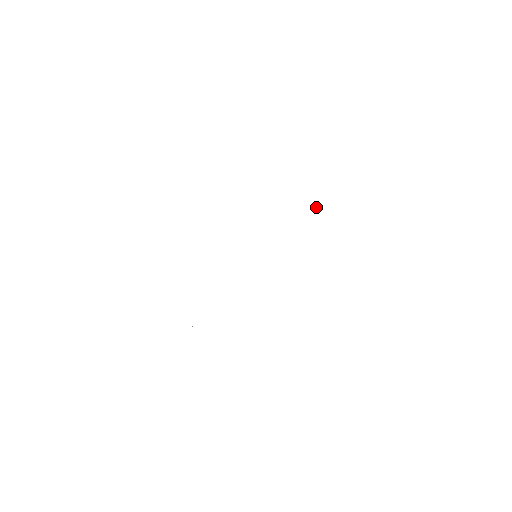
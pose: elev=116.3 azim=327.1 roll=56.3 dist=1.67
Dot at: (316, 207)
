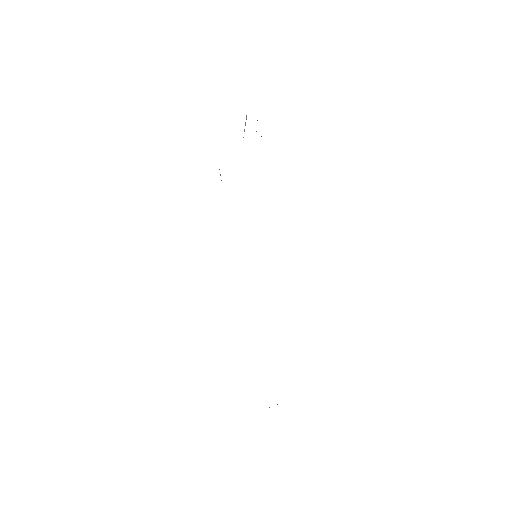
Dot at: occluded
